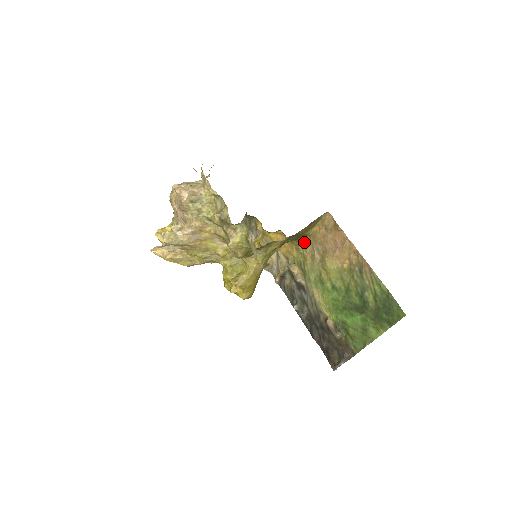
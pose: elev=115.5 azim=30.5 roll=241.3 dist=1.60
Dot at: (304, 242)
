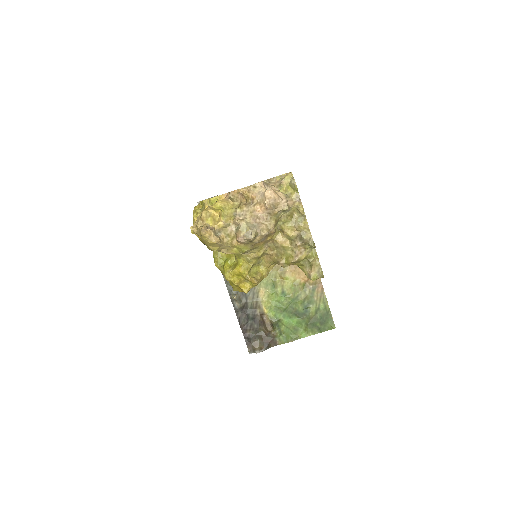
Dot at: occluded
